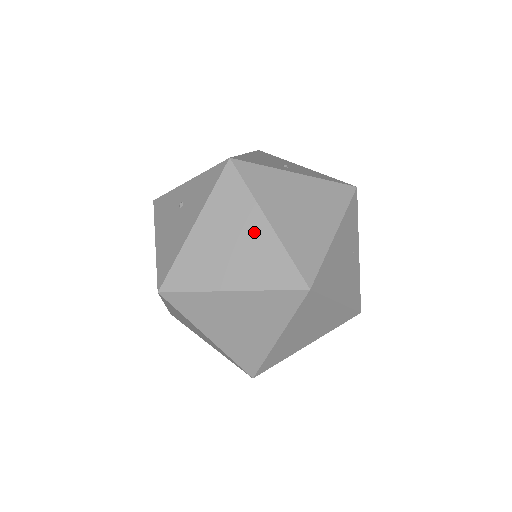
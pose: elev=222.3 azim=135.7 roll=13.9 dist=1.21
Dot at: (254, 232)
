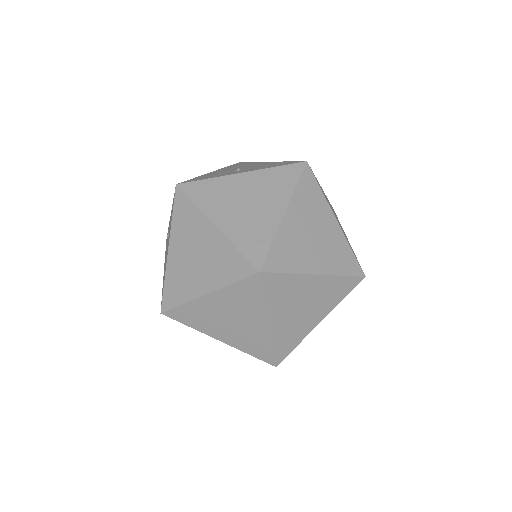
Dot at: (207, 238)
